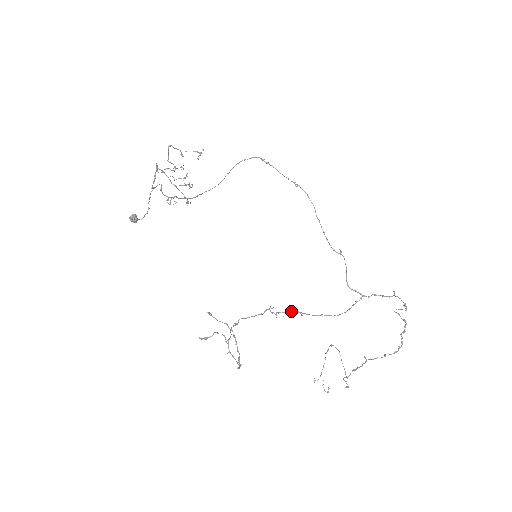
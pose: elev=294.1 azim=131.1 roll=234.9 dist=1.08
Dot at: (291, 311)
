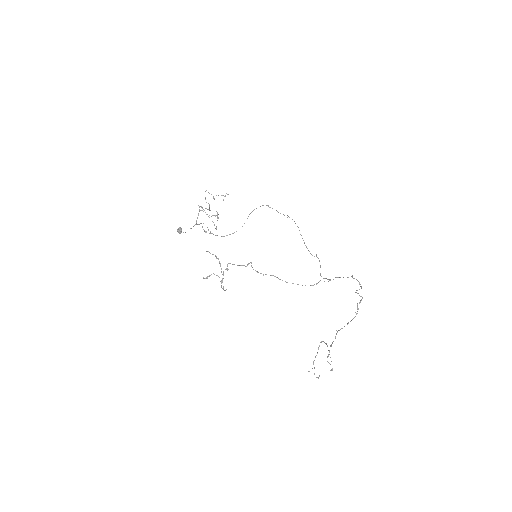
Dot at: occluded
